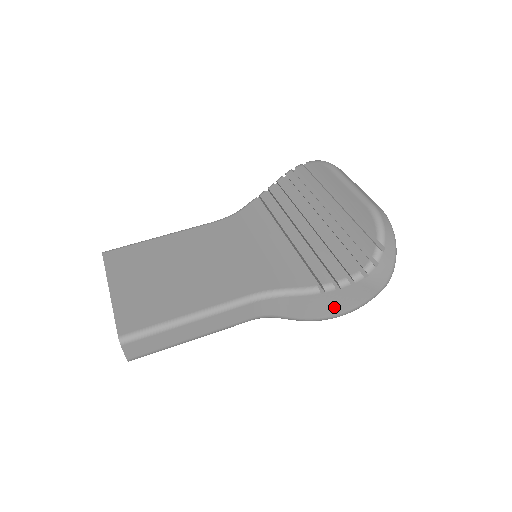
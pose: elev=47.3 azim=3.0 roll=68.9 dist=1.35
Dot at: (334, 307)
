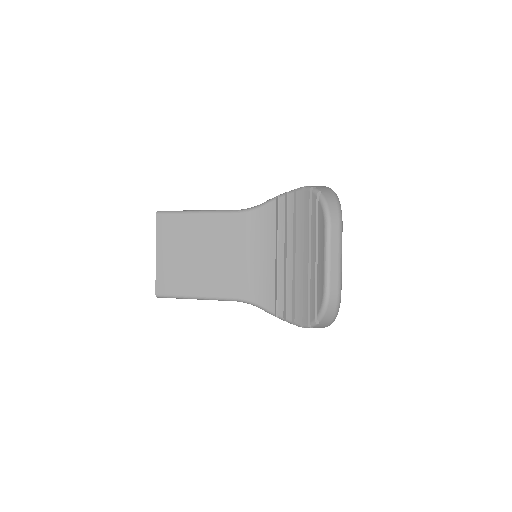
Dot at: occluded
